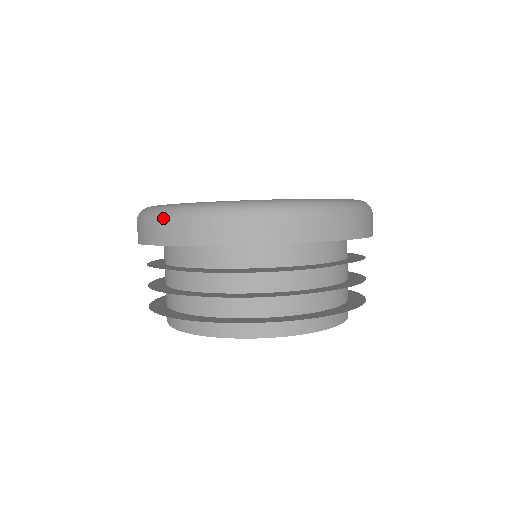
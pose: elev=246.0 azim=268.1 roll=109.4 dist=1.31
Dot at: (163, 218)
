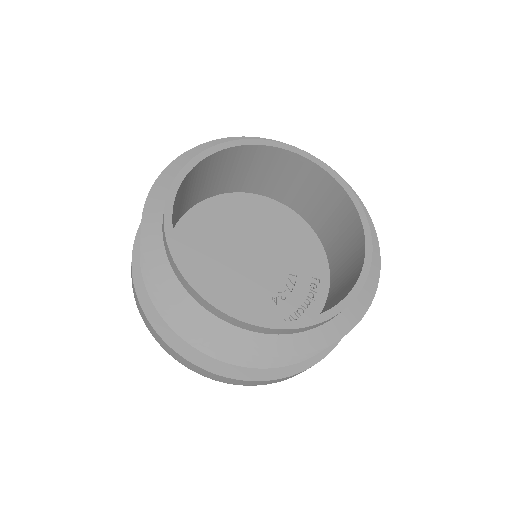
Dot at: occluded
